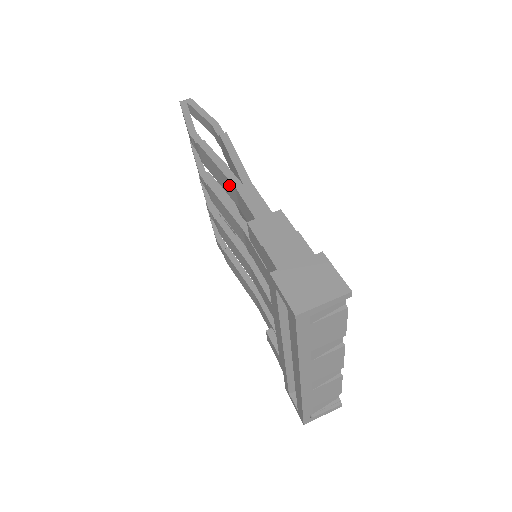
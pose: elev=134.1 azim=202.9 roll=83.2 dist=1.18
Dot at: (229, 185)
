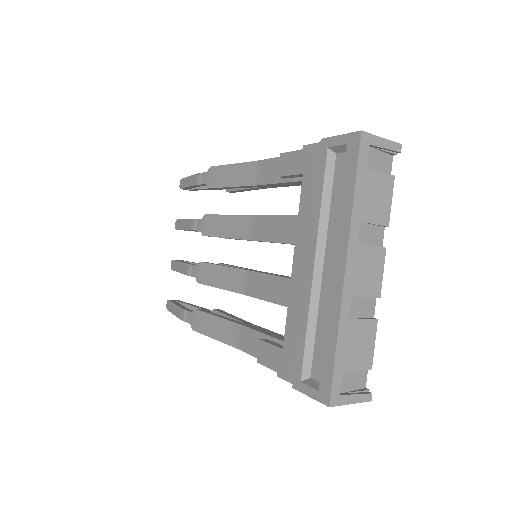
Dot at: (248, 169)
